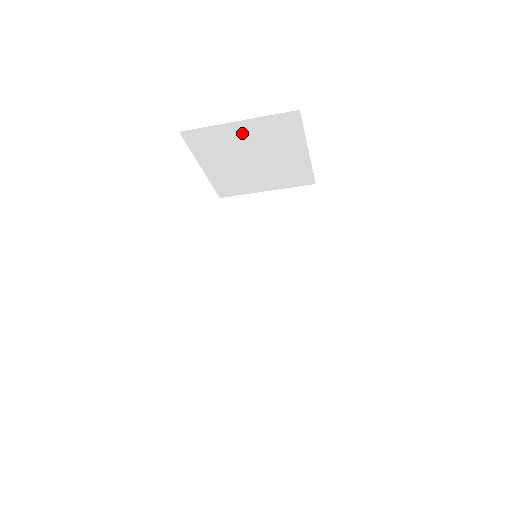
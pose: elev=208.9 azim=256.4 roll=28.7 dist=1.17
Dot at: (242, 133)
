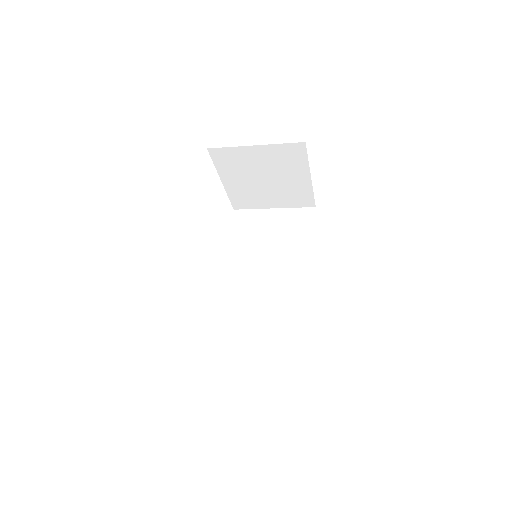
Dot at: (258, 156)
